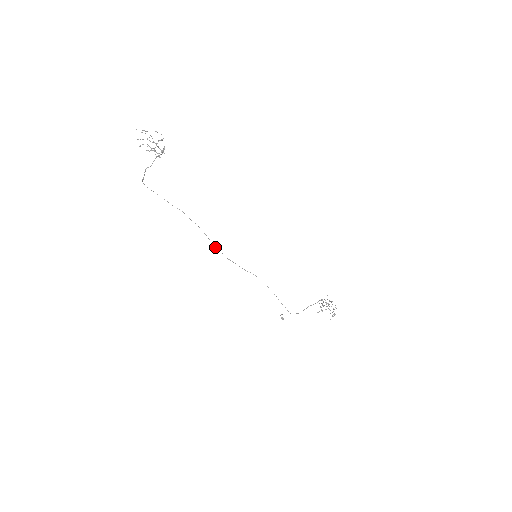
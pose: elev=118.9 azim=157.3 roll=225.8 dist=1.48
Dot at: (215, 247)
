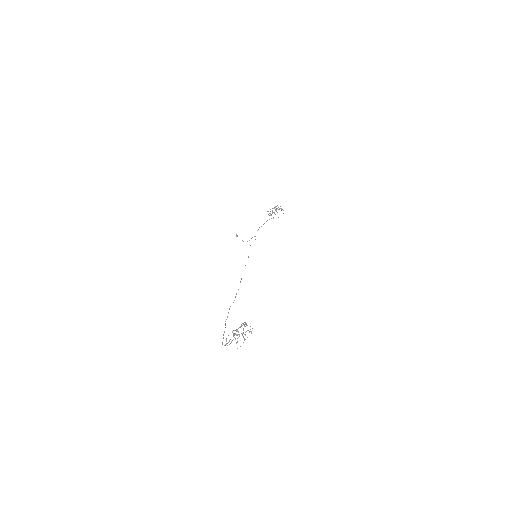
Dot at: occluded
